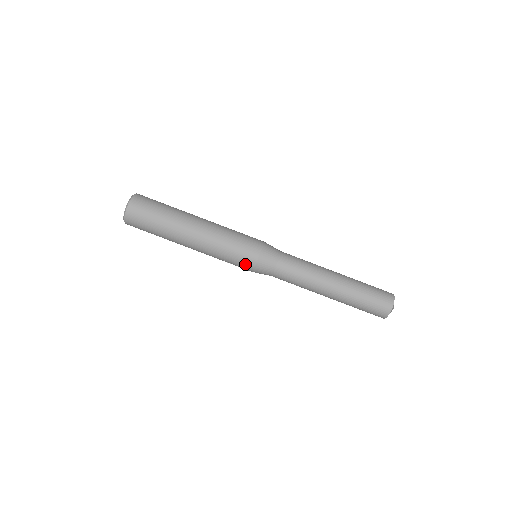
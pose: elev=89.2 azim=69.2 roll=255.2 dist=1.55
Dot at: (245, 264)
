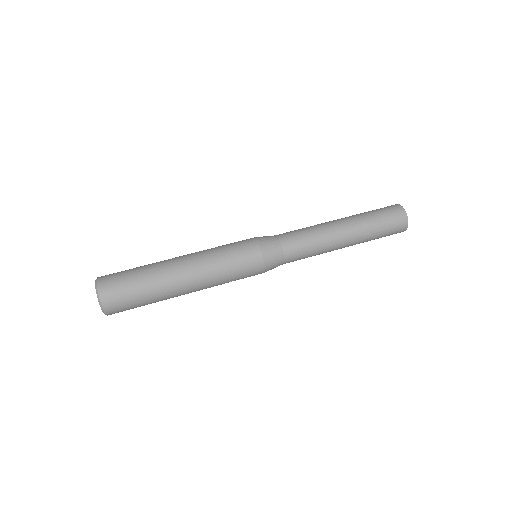
Dot at: (254, 272)
